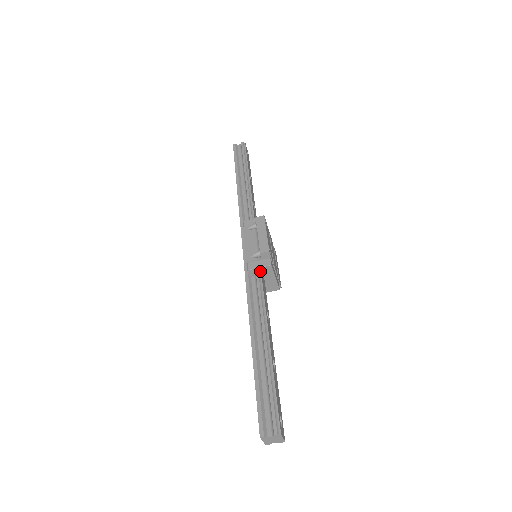
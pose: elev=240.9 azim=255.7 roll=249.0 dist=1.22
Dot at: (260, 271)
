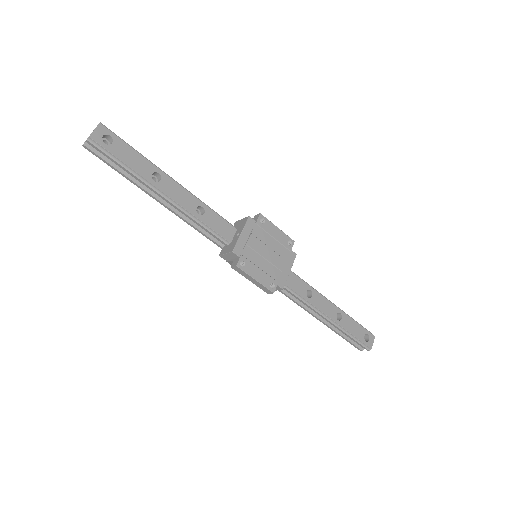
Dot at: occluded
